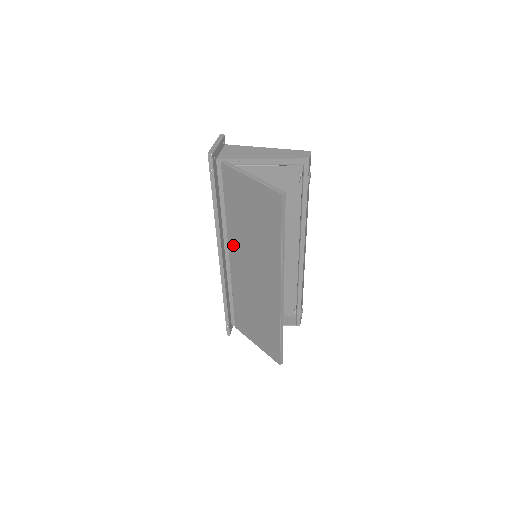
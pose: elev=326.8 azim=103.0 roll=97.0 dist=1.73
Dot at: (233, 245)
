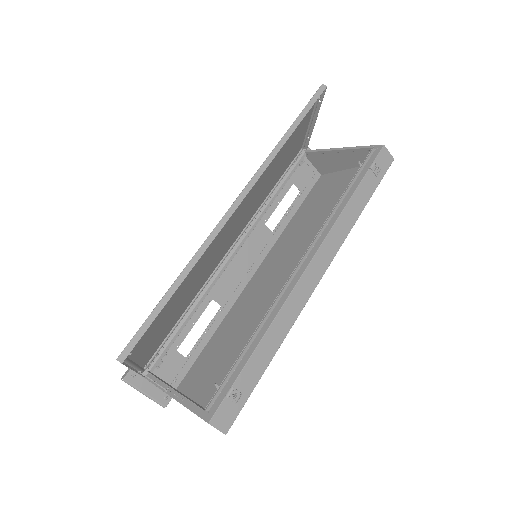
Dot at: (246, 223)
